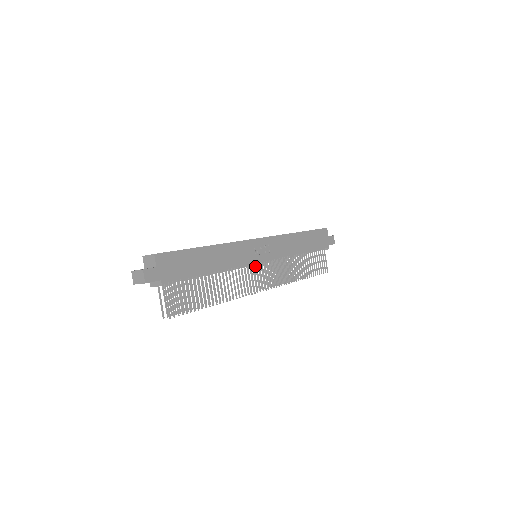
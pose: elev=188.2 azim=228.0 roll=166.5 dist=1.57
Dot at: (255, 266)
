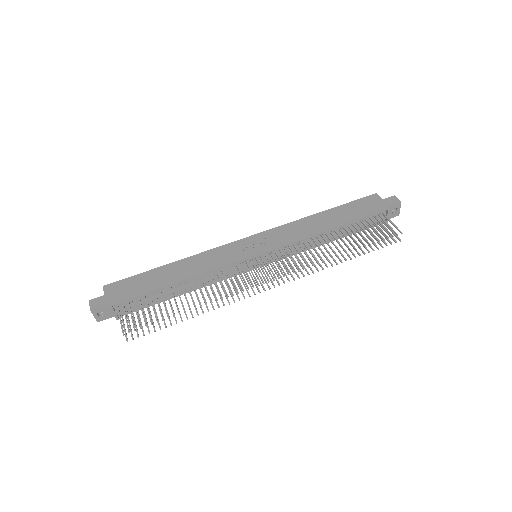
Dot at: occluded
